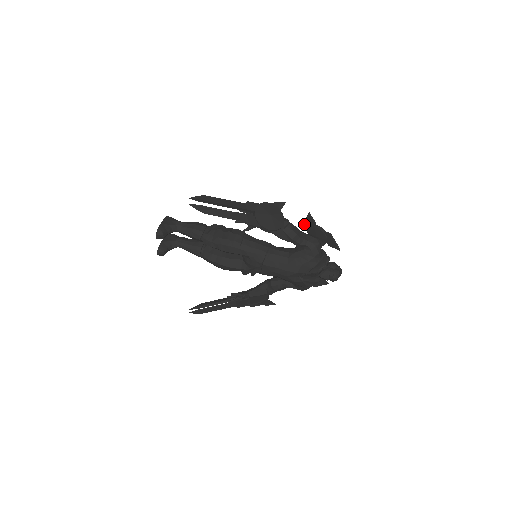
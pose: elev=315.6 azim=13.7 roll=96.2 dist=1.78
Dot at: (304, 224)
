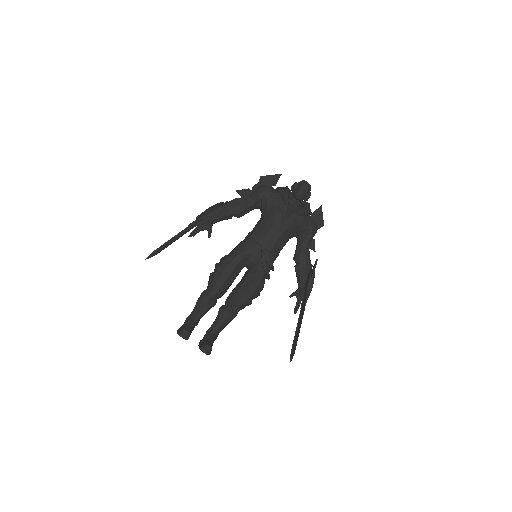
Dot at: occluded
